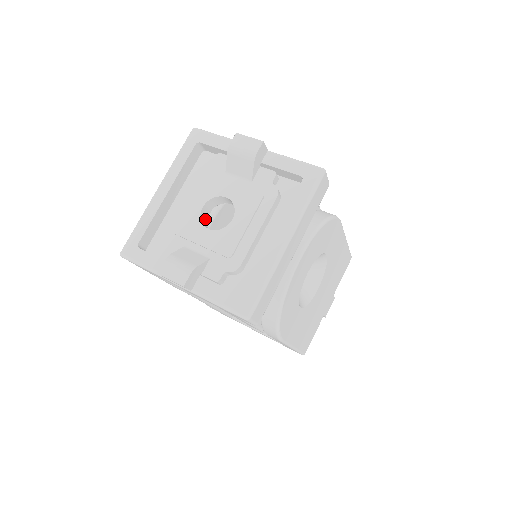
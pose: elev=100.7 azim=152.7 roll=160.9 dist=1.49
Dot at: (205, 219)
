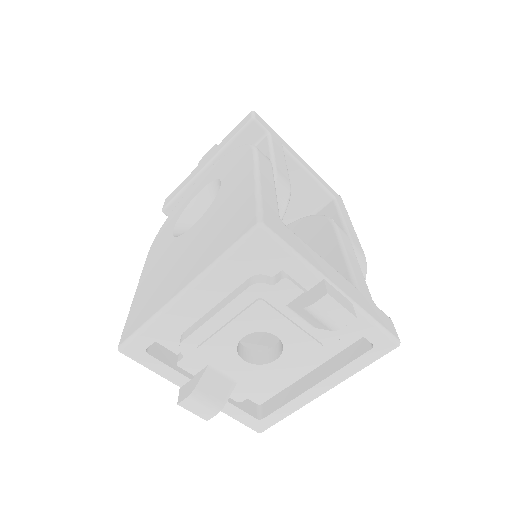
Dot at: occluded
